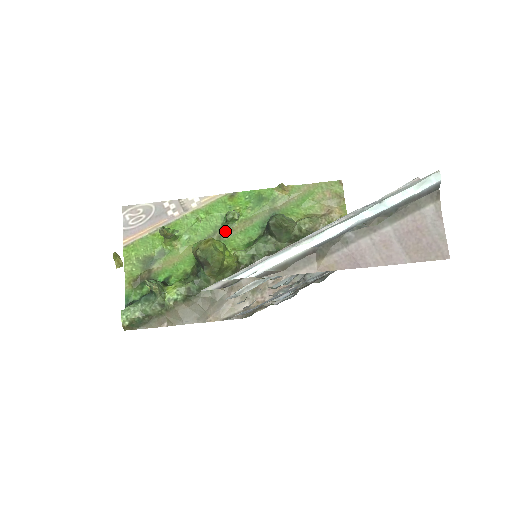
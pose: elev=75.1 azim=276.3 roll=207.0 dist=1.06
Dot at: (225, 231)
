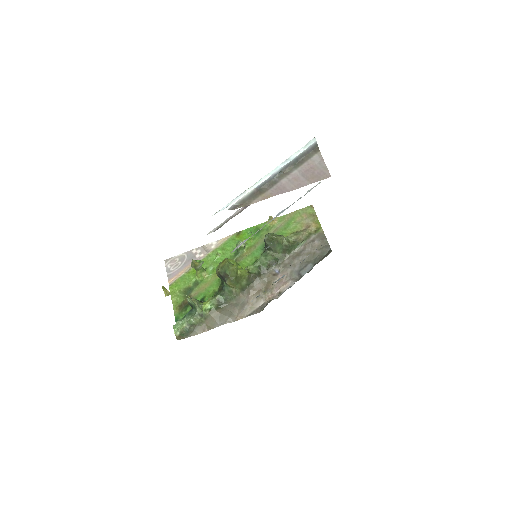
Dot at: (238, 258)
